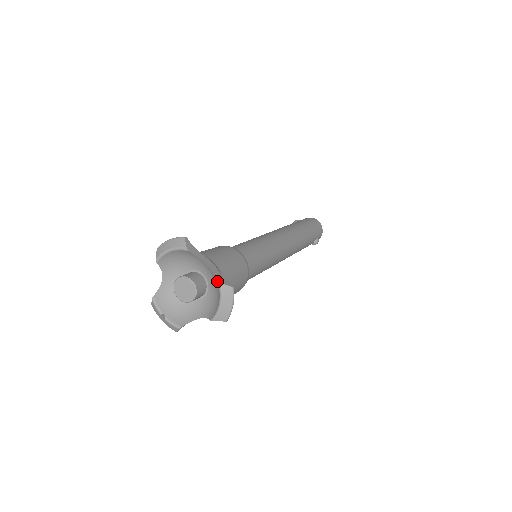
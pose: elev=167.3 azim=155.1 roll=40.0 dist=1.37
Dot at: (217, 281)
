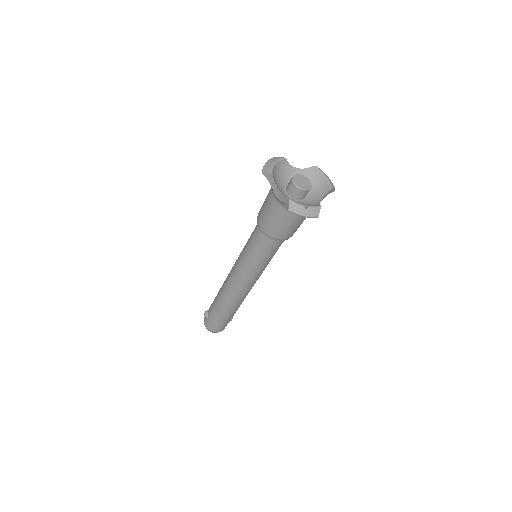
Dot at: (314, 166)
